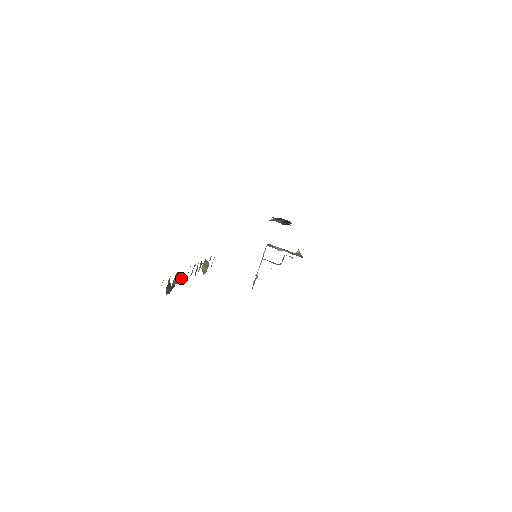
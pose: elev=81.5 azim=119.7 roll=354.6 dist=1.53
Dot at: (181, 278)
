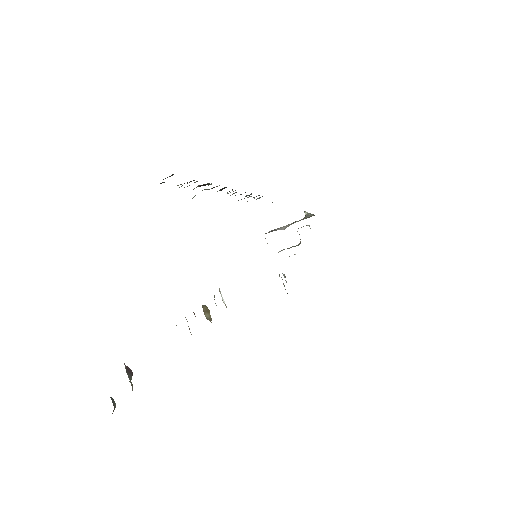
Dot at: (130, 369)
